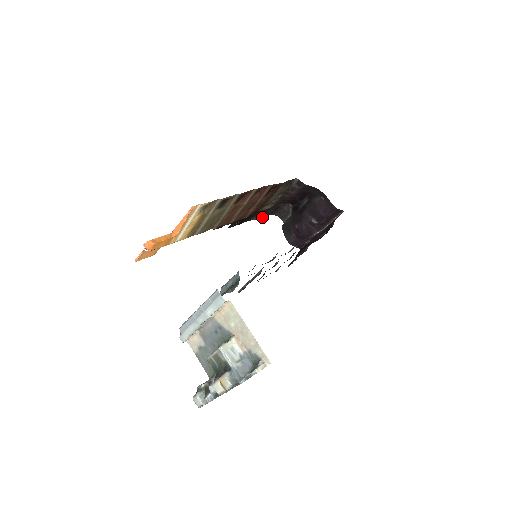
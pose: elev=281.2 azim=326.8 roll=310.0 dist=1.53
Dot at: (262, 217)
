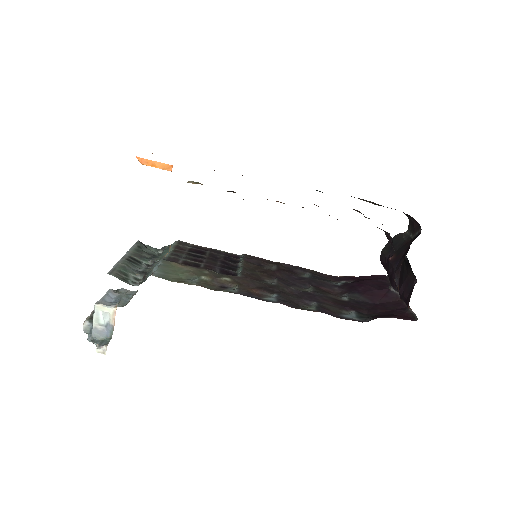
Dot at: (379, 205)
